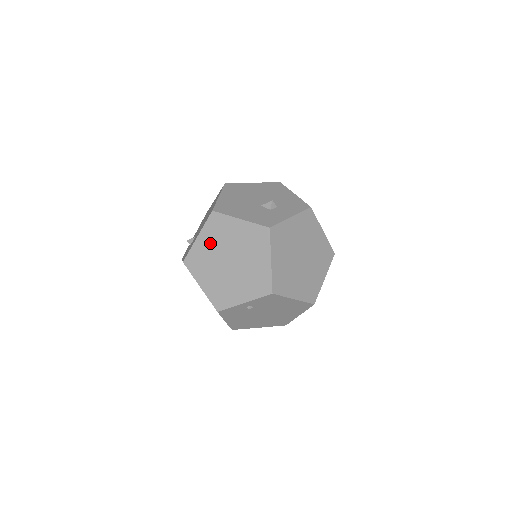
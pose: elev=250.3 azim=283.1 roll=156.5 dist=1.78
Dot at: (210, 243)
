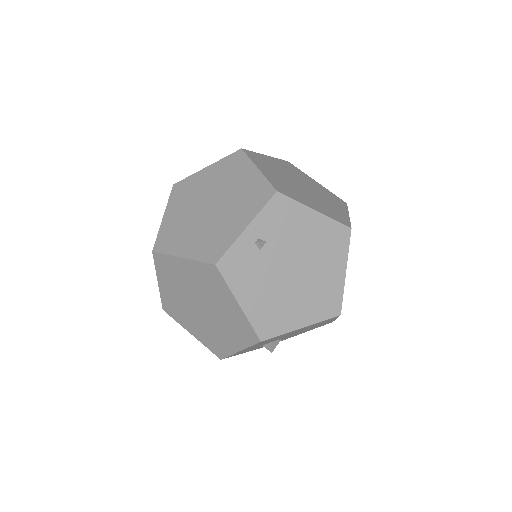
Dot at: (180, 210)
